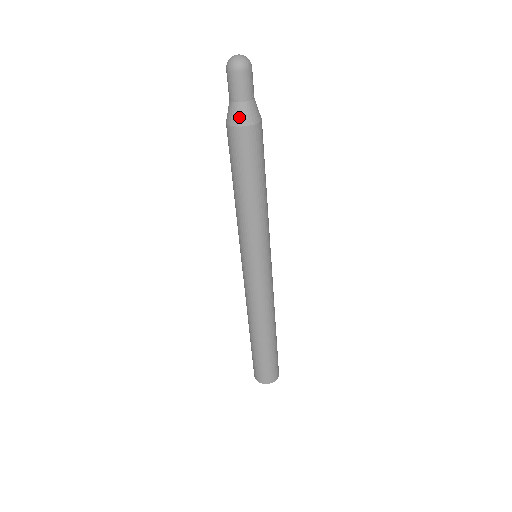
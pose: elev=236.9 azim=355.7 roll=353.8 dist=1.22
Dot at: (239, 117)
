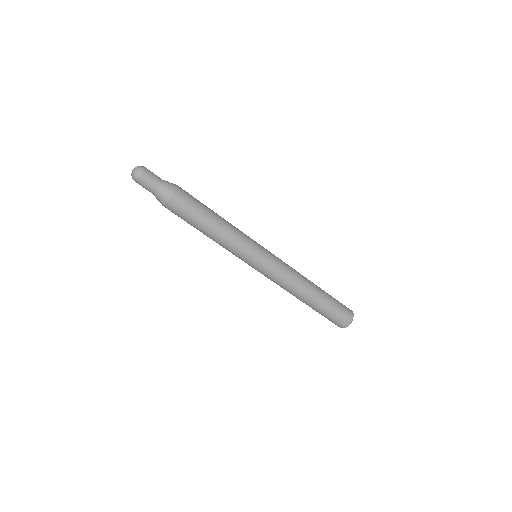
Dot at: (159, 201)
